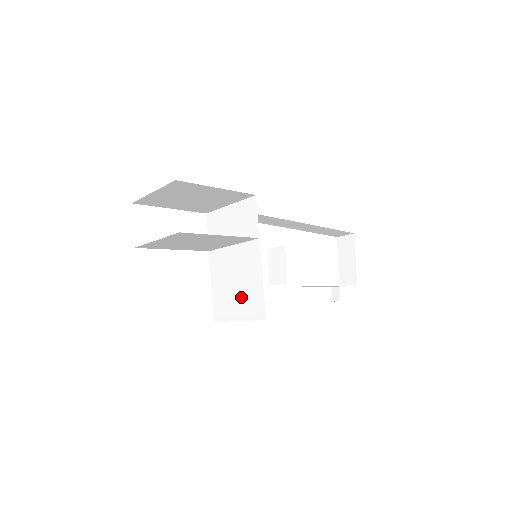
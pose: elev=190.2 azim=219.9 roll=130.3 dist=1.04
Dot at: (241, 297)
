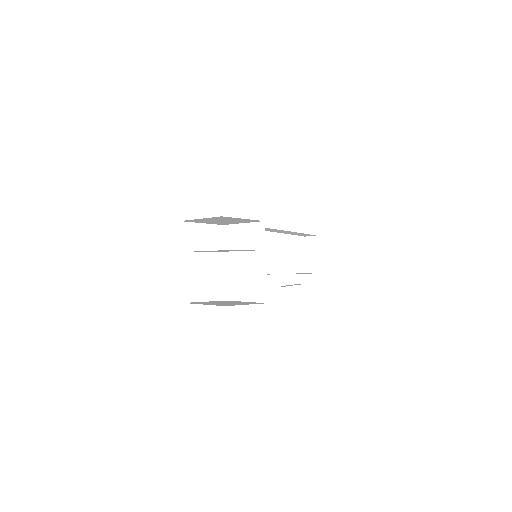
Dot at: (249, 286)
